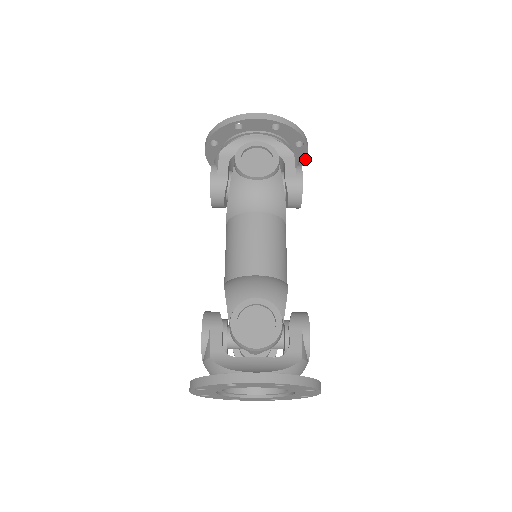
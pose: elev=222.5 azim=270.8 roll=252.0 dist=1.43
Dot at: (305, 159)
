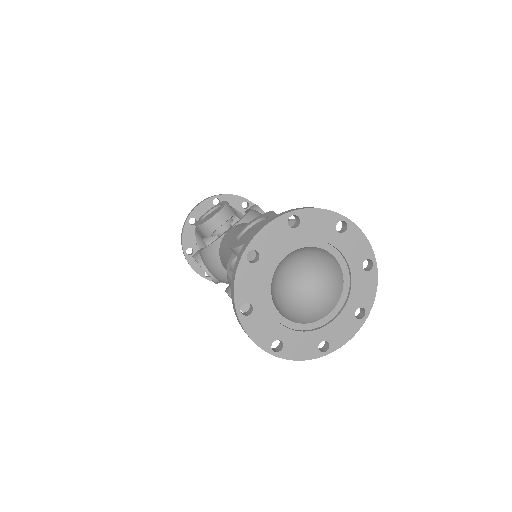
Dot at: occluded
